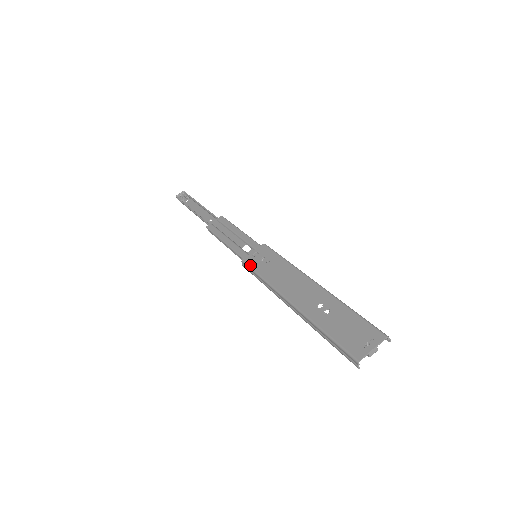
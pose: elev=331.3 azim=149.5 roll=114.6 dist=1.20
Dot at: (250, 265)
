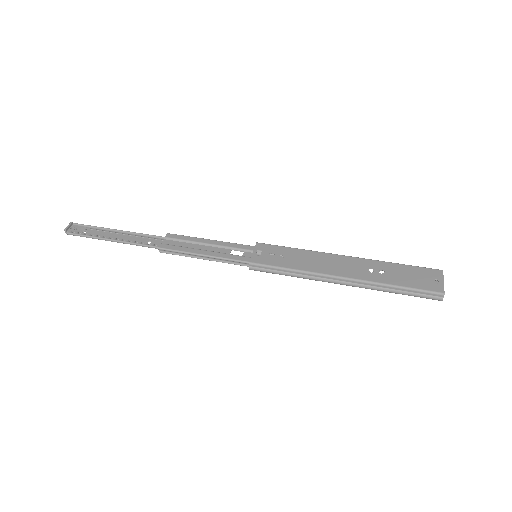
Dot at: (265, 263)
